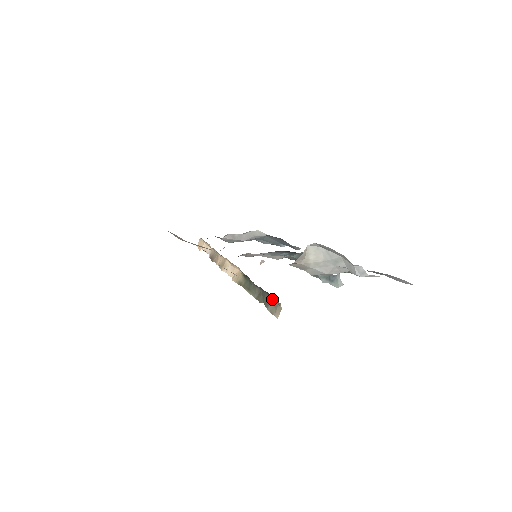
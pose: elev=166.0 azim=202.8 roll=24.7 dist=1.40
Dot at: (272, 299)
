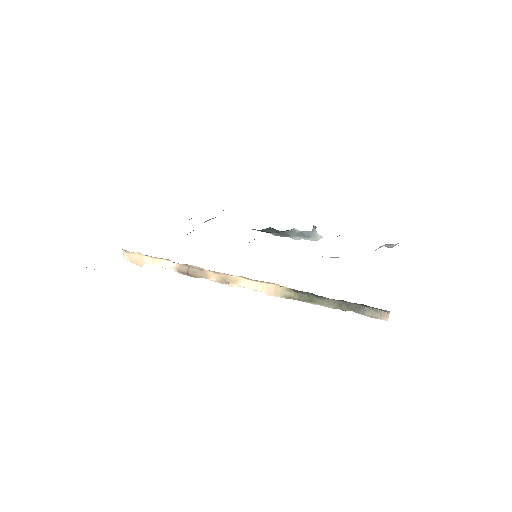
Dot at: (368, 307)
